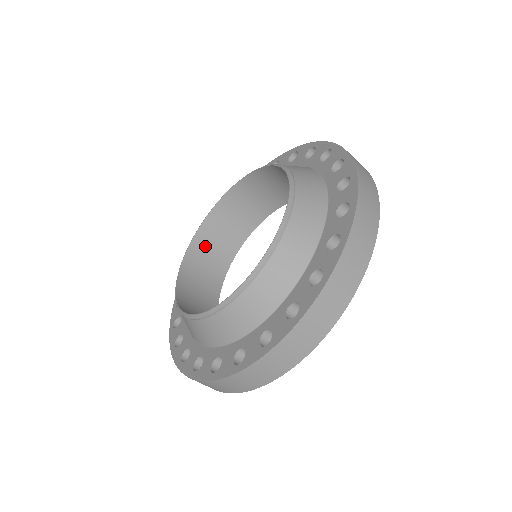
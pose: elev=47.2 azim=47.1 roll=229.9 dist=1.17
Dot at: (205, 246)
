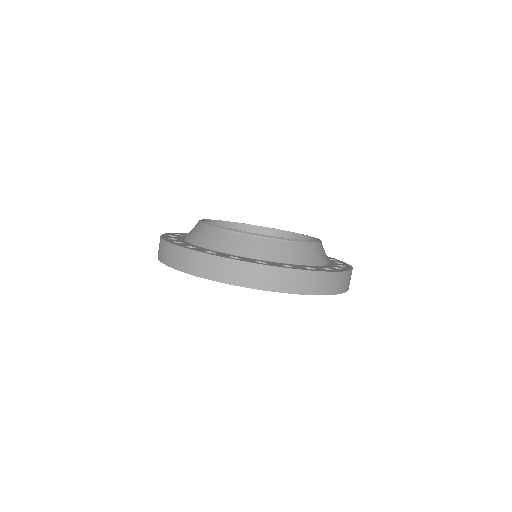
Dot at: occluded
